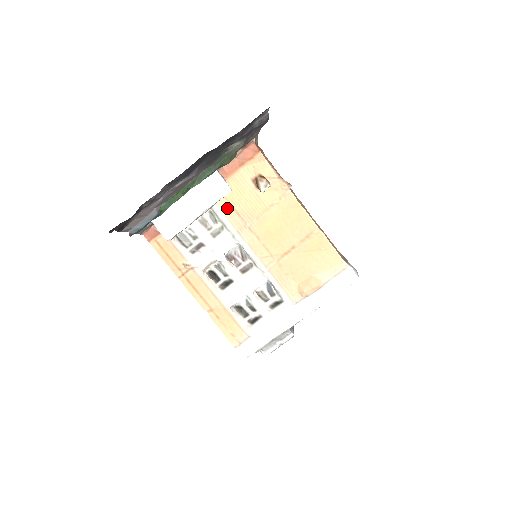
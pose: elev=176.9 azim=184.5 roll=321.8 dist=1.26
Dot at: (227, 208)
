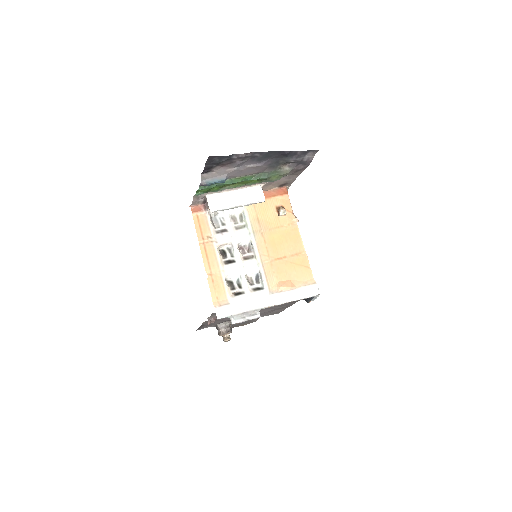
Dot at: (253, 216)
